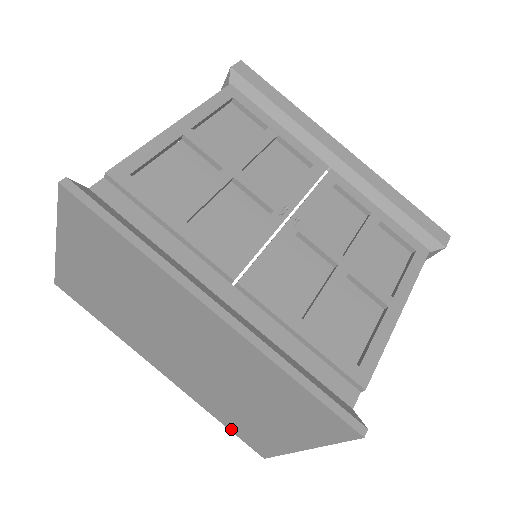
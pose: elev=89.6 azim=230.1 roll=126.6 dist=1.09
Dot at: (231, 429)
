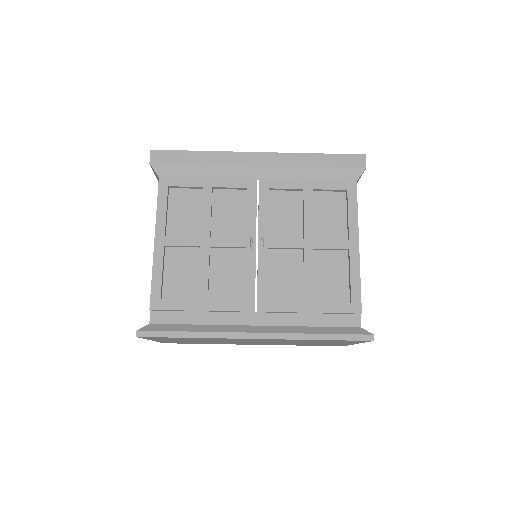
Dot at: occluded
